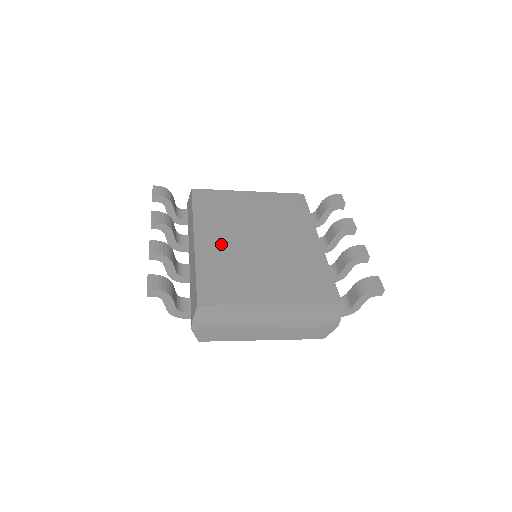
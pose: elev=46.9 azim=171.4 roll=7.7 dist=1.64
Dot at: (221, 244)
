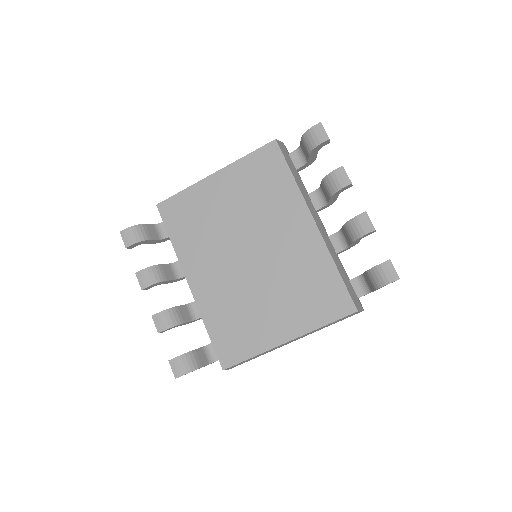
Dot at: (215, 279)
